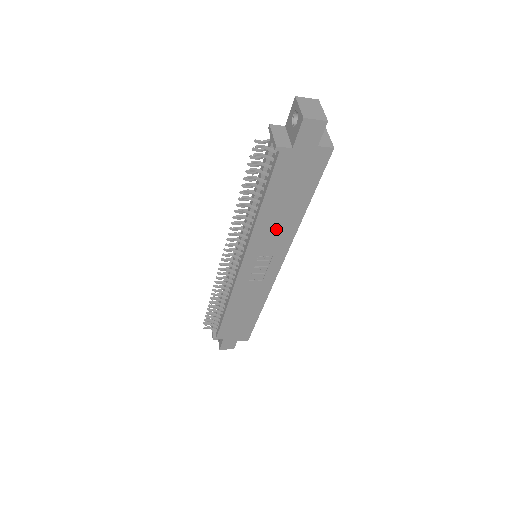
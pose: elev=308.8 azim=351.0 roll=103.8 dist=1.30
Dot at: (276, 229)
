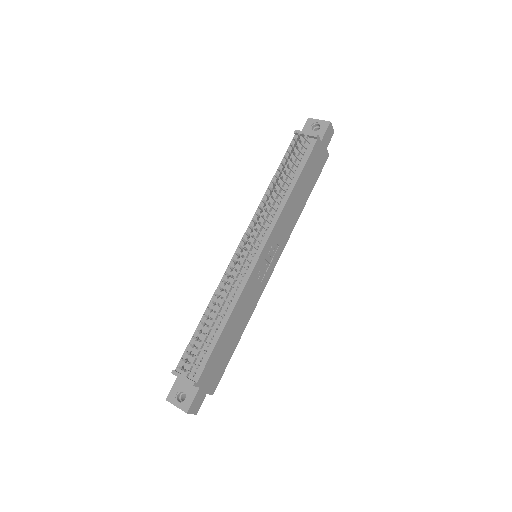
Dot at: (290, 216)
